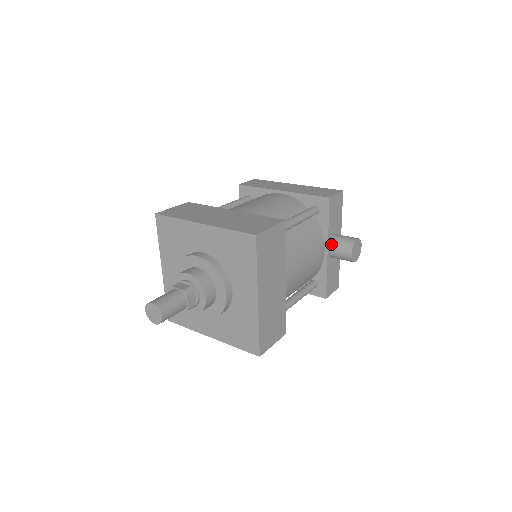
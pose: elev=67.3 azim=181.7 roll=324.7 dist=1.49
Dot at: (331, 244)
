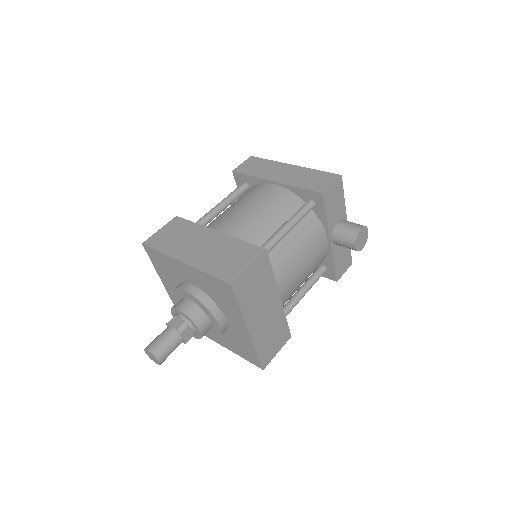
Dot at: (333, 234)
